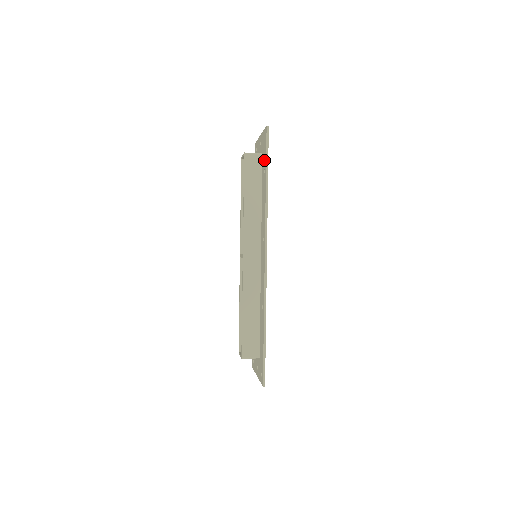
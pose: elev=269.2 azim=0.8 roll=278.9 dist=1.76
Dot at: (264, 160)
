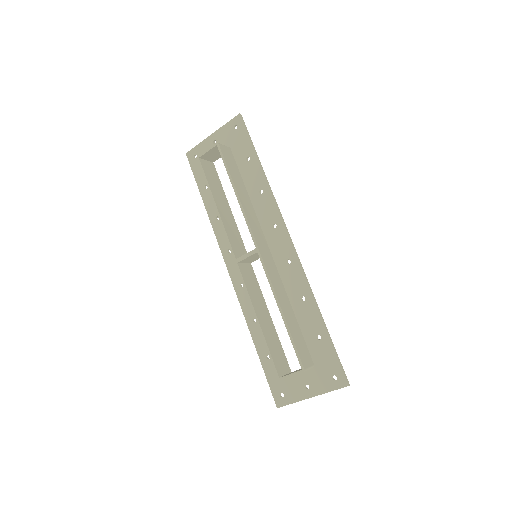
Dot at: (243, 148)
